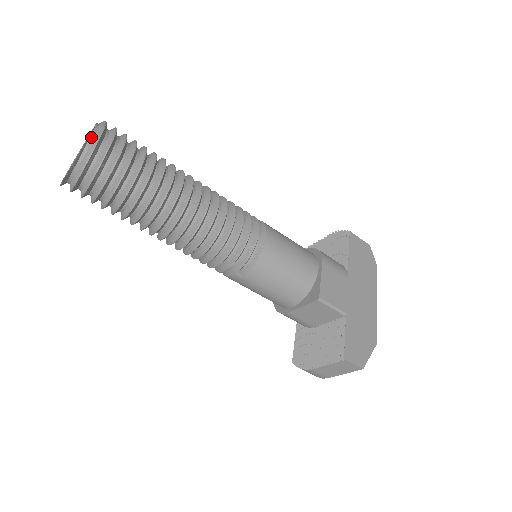
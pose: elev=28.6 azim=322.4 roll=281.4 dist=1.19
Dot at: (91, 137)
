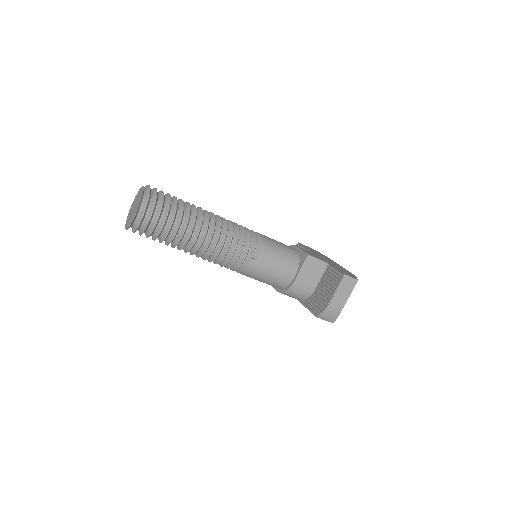
Dot at: (144, 188)
